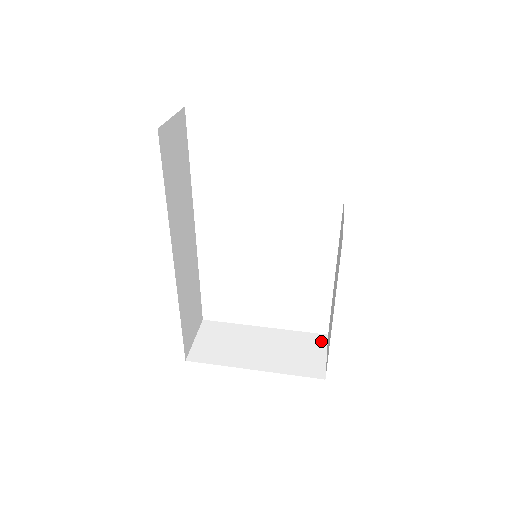
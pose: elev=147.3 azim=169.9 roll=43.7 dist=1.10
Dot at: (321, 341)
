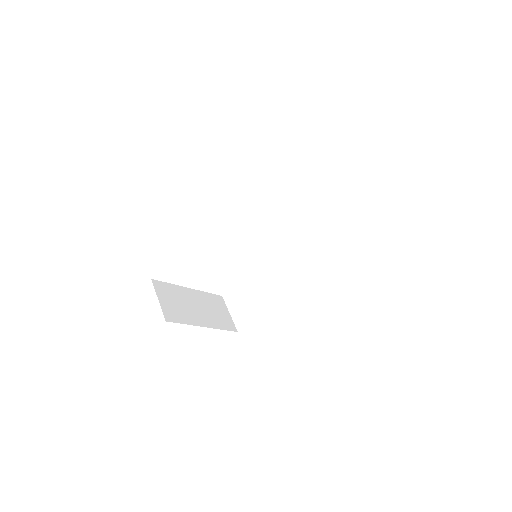
Dot at: (222, 301)
